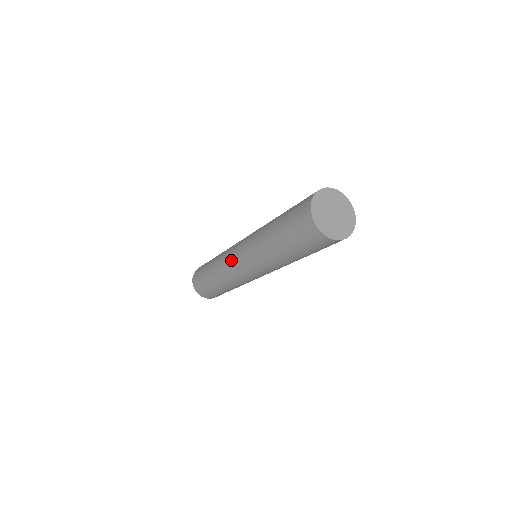
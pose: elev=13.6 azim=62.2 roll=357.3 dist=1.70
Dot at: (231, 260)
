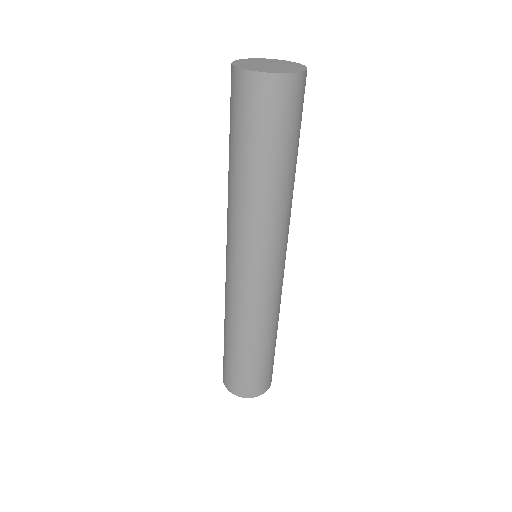
Dot at: occluded
